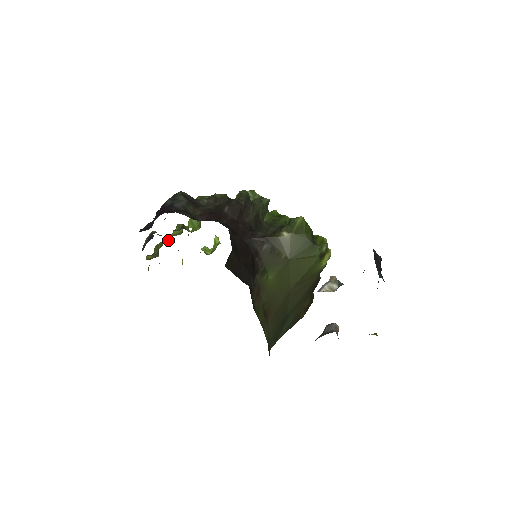
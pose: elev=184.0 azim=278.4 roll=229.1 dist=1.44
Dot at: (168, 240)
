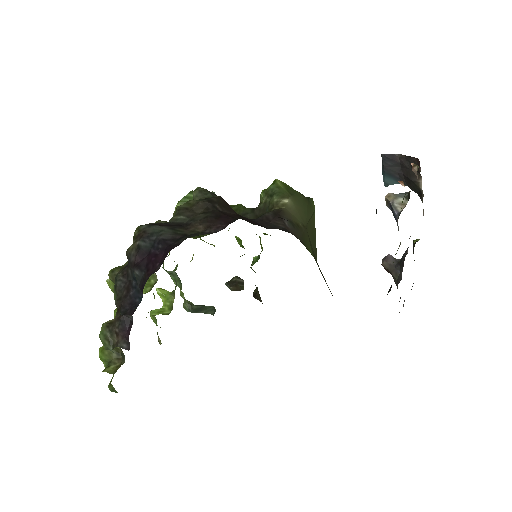
Dot at: occluded
